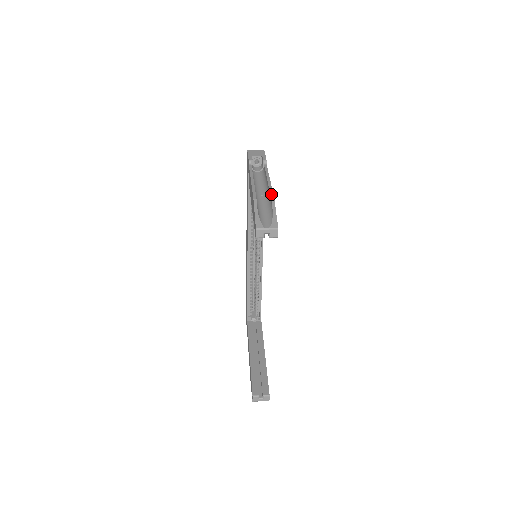
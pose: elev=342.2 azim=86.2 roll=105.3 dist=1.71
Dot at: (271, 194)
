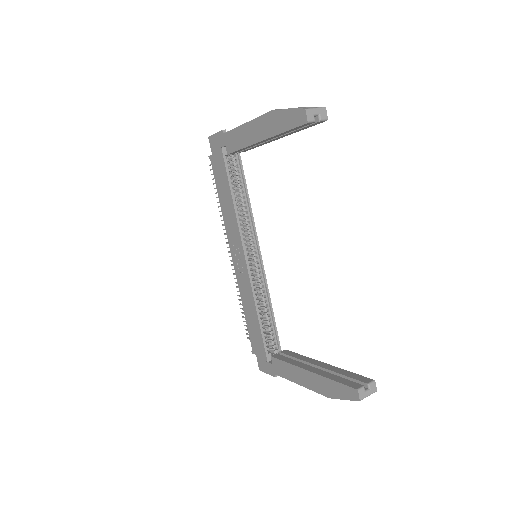
Dot at: occluded
